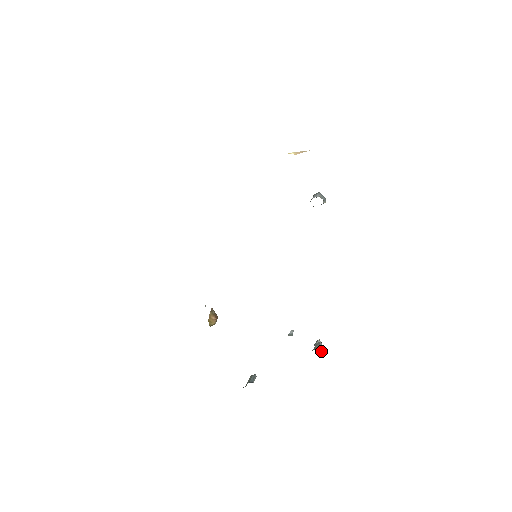
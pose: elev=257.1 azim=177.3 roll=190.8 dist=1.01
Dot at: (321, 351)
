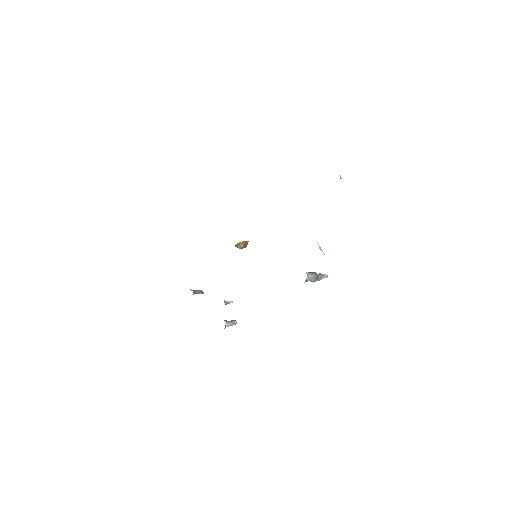
Dot at: (226, 326)
